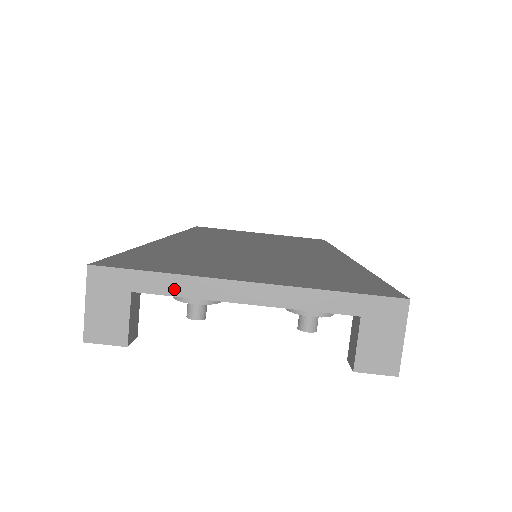
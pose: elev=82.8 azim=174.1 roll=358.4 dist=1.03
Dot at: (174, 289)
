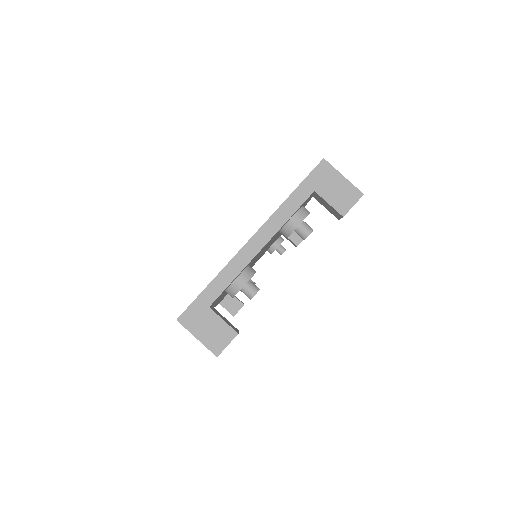
Dot at: (225, 282)
